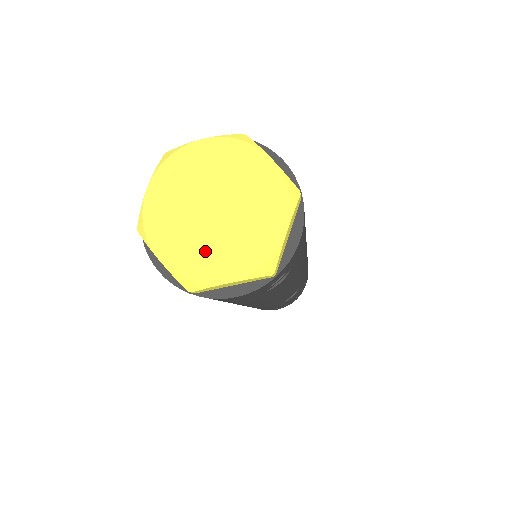
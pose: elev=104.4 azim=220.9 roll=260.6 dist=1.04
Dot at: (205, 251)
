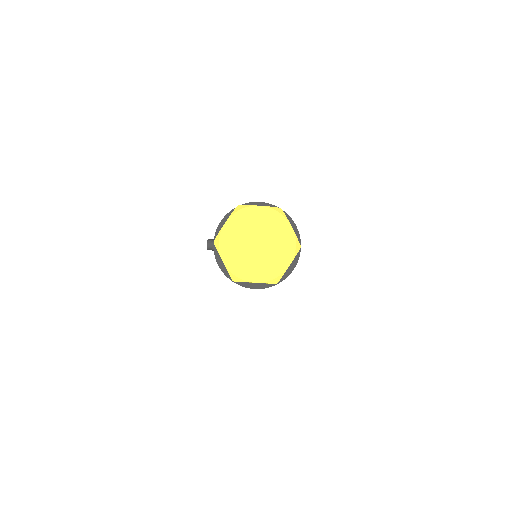
Dot at: (269, 263)
